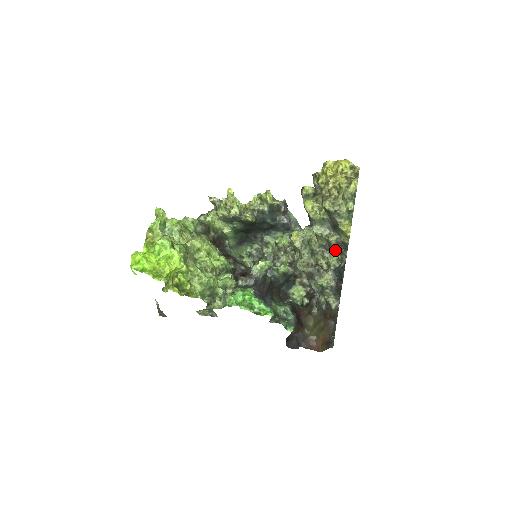
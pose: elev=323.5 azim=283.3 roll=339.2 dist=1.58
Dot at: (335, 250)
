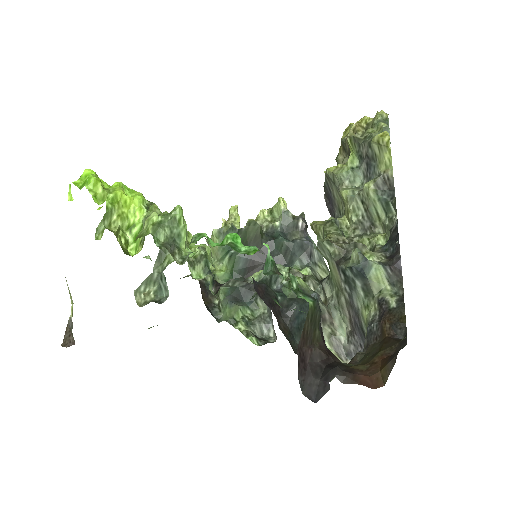
Dot at: (378, 217)
